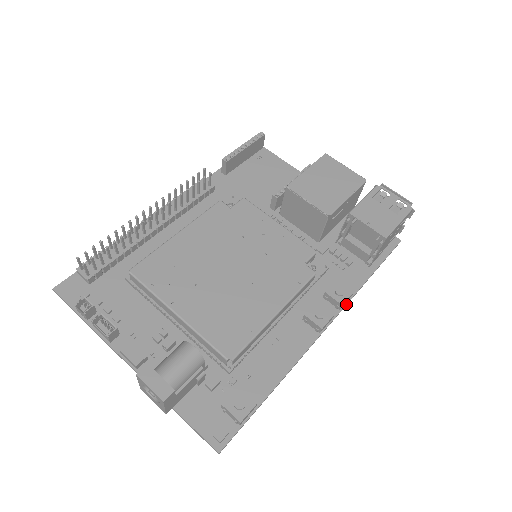
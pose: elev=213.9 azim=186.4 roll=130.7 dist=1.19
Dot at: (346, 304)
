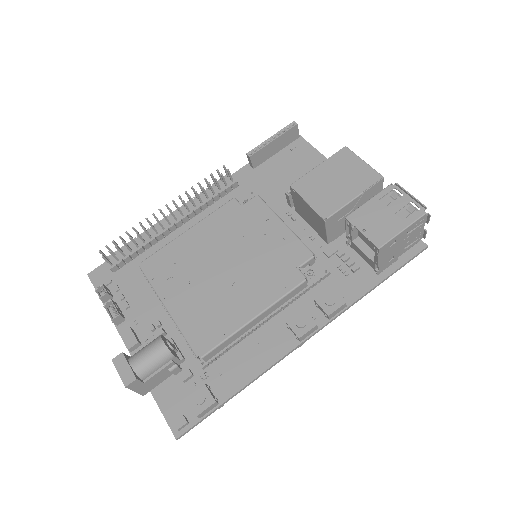
Dot at: (338, 314)
